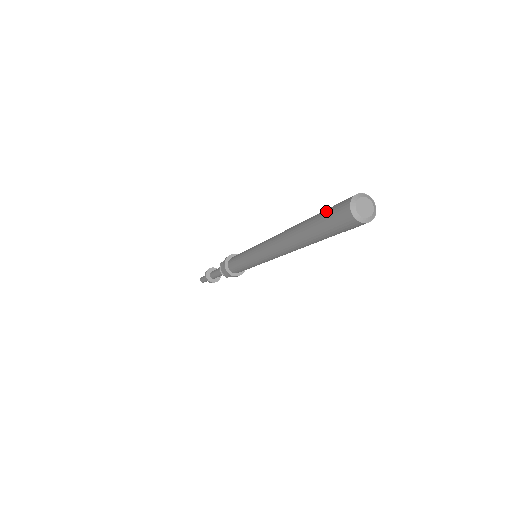
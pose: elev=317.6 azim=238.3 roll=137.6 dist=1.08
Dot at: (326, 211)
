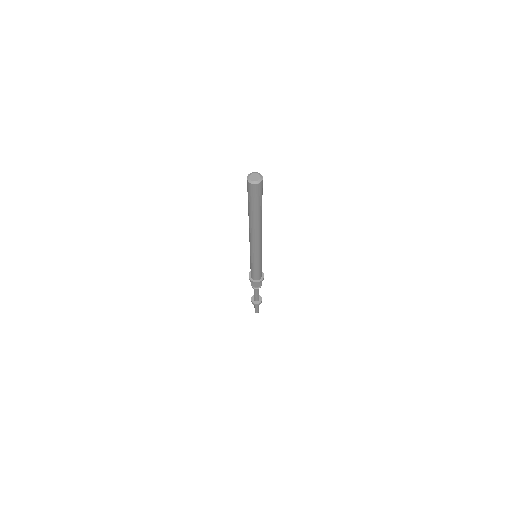
Dot at: occluded
